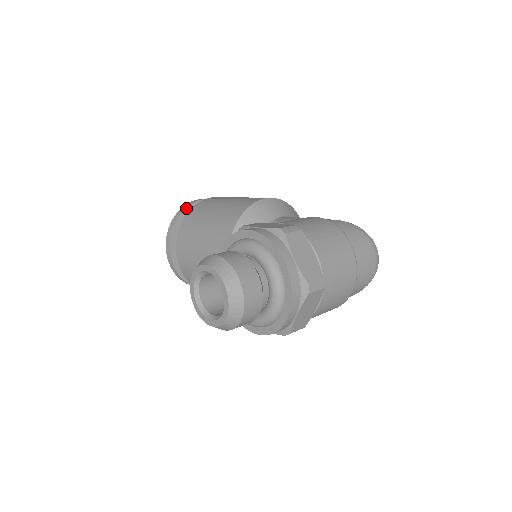
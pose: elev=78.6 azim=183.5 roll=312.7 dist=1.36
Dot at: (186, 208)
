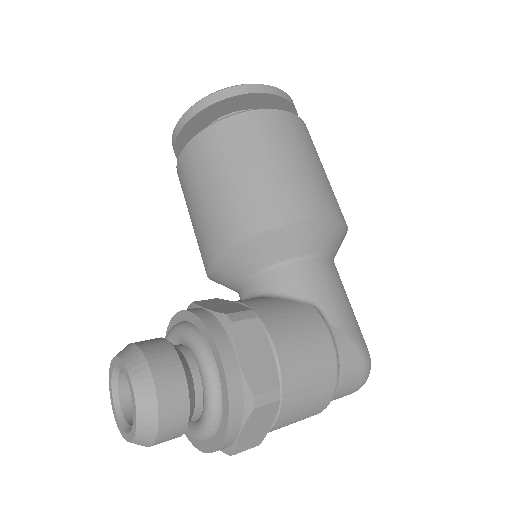
Dot at: (235, 96)
